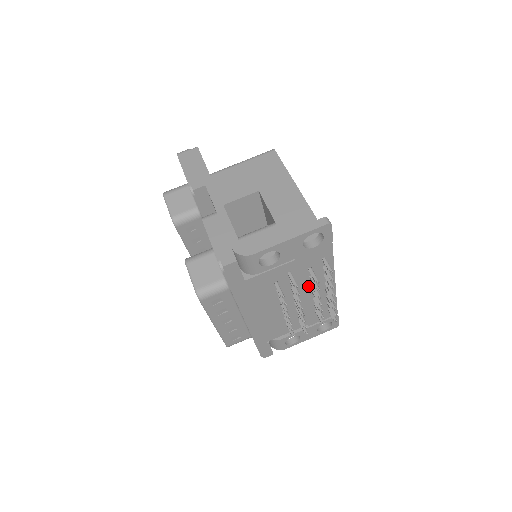
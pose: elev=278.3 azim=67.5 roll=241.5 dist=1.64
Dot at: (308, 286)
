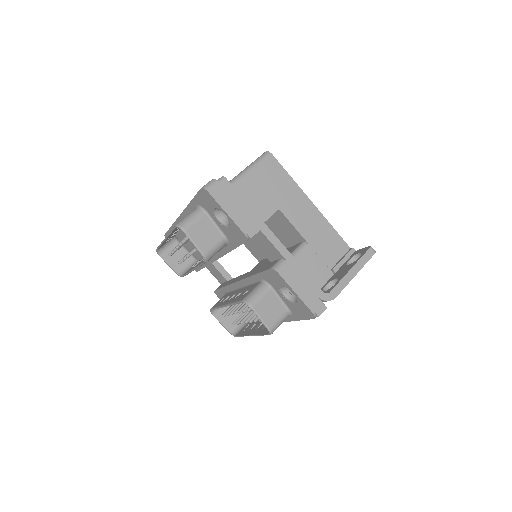
Dot at: occluded
